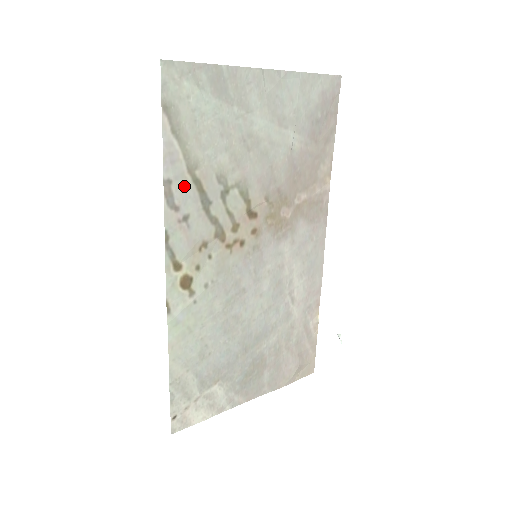
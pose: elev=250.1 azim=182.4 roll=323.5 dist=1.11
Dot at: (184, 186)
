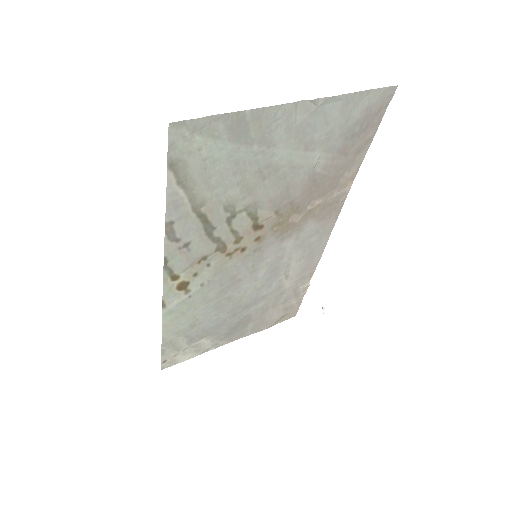
Dot at: (187, 222)
